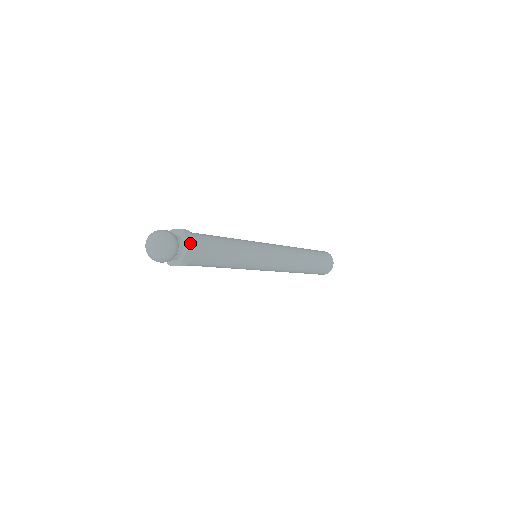
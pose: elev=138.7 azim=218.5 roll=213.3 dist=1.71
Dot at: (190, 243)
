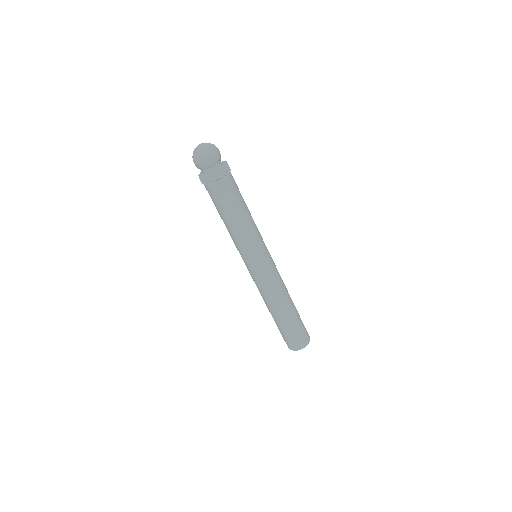
Dot at: (219, 174)
